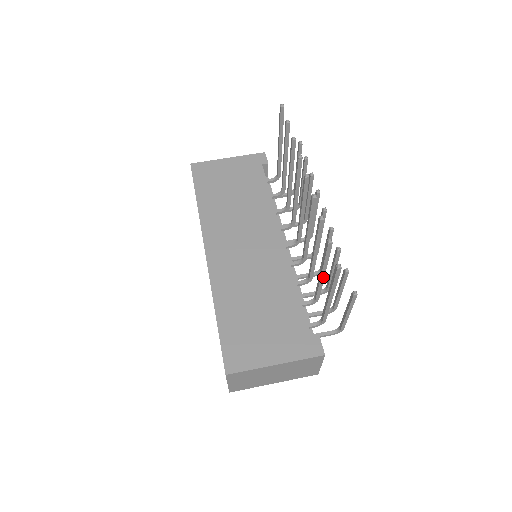
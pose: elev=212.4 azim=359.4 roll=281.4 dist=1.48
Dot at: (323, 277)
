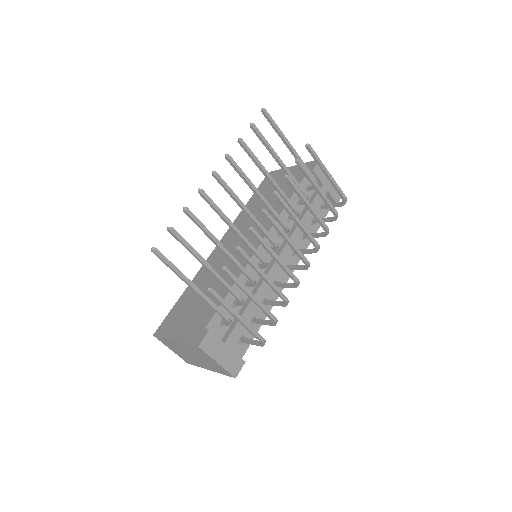
Dot at: (210, 271)
